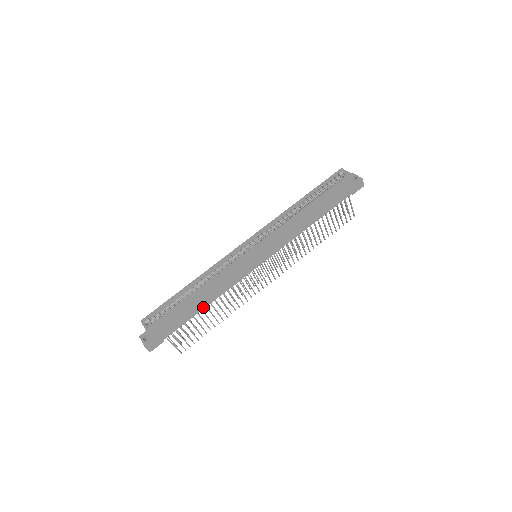
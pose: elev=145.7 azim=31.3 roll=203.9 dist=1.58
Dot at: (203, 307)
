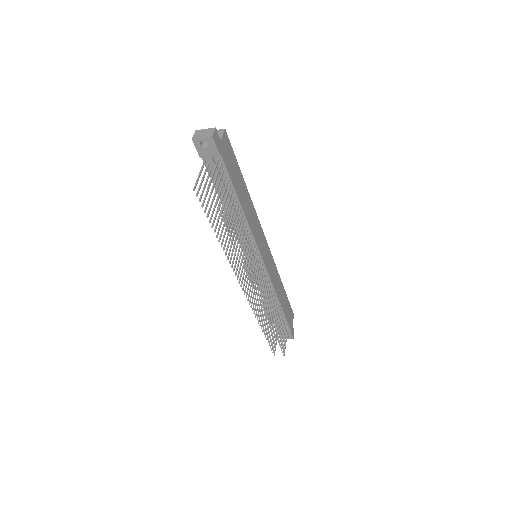
Dot at: (240, 201)
